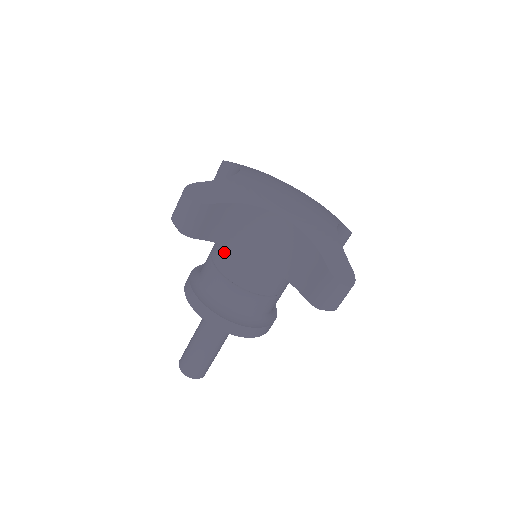
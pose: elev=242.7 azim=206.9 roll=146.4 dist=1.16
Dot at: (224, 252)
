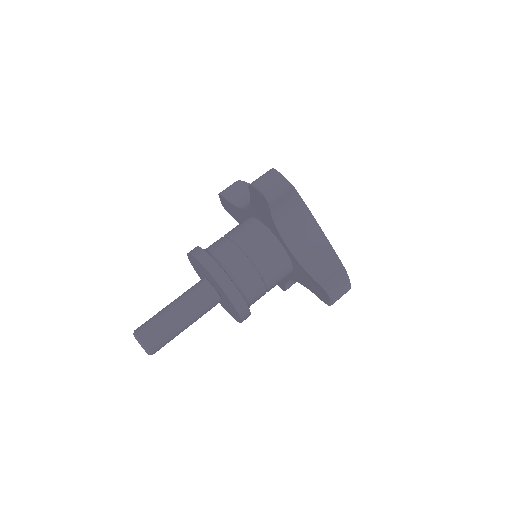
Dot at: occluded
